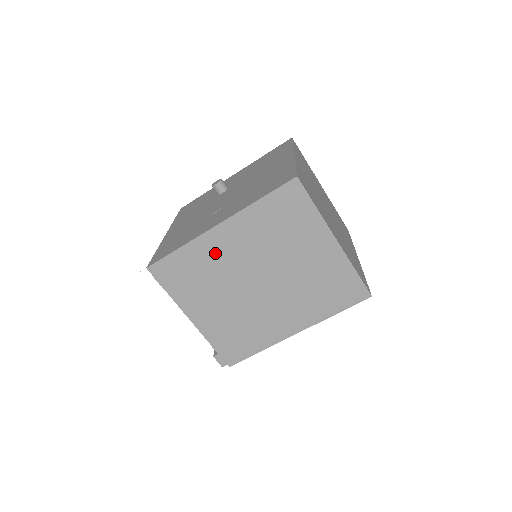
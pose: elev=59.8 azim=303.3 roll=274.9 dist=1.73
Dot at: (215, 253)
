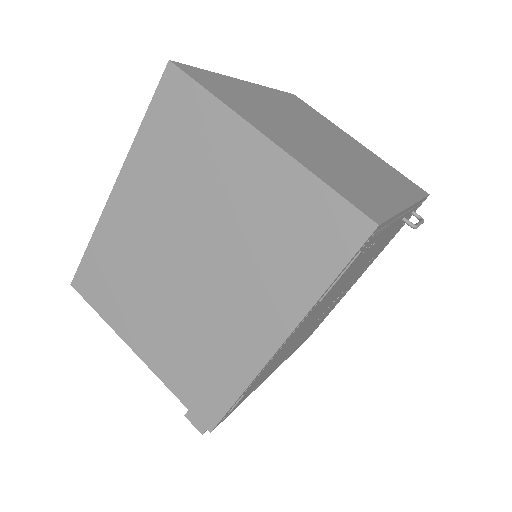
Dot at: (125, 233)
